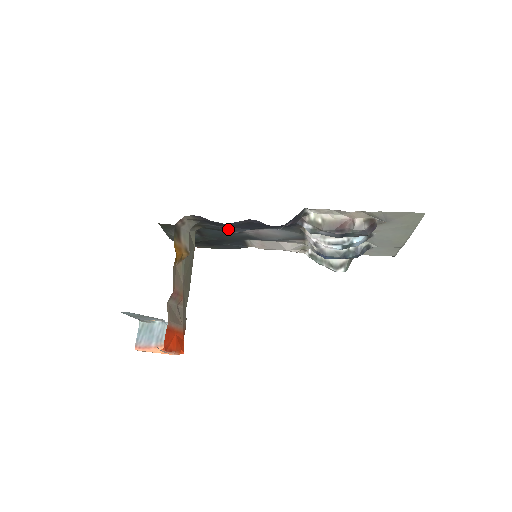
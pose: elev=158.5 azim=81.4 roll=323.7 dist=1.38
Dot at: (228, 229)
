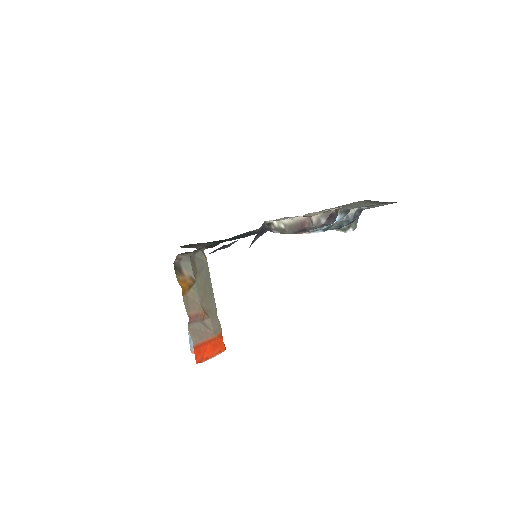
Dot at: occluded
